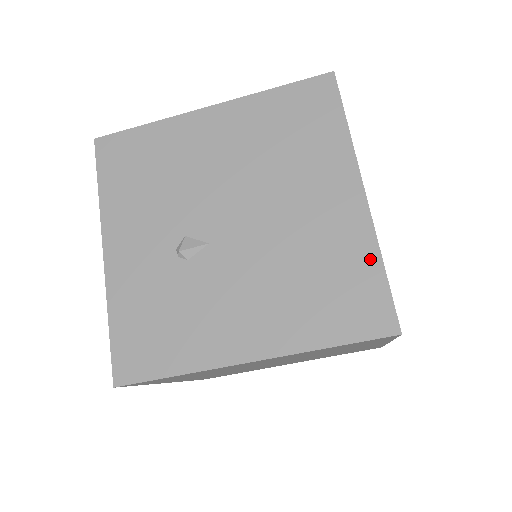
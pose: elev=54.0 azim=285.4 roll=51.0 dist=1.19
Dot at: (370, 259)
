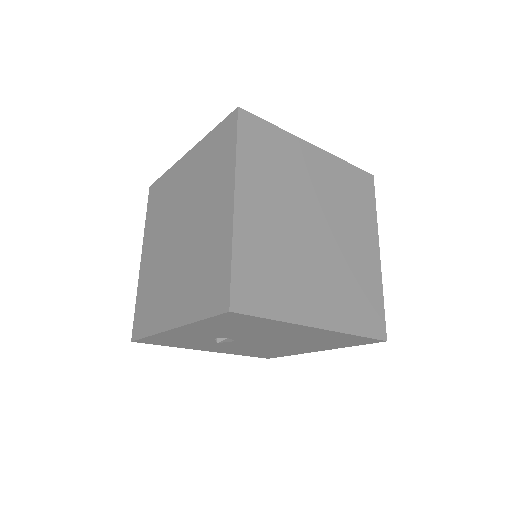
Dot at: occluded
